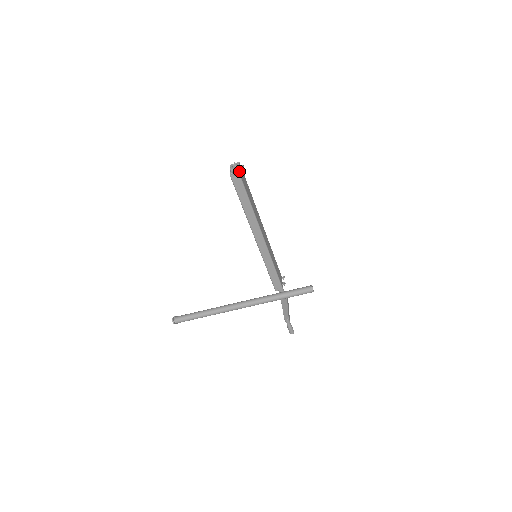
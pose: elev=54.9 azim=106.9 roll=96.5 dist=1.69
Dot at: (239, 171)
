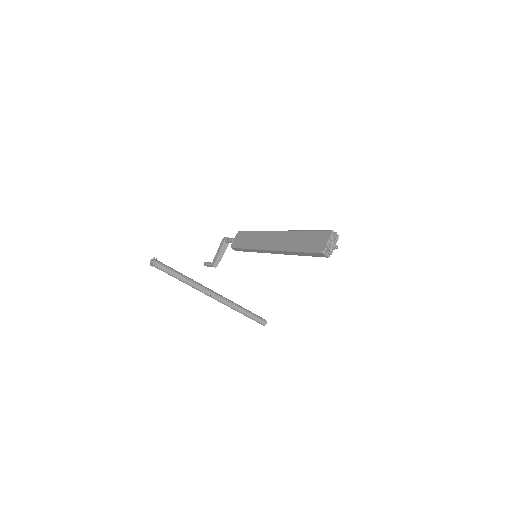
Dot at: occluded
